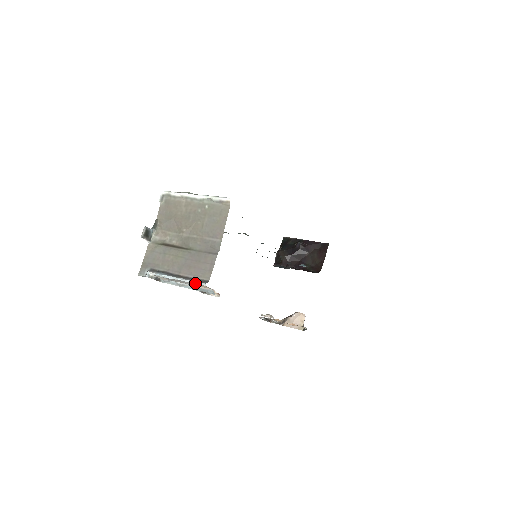
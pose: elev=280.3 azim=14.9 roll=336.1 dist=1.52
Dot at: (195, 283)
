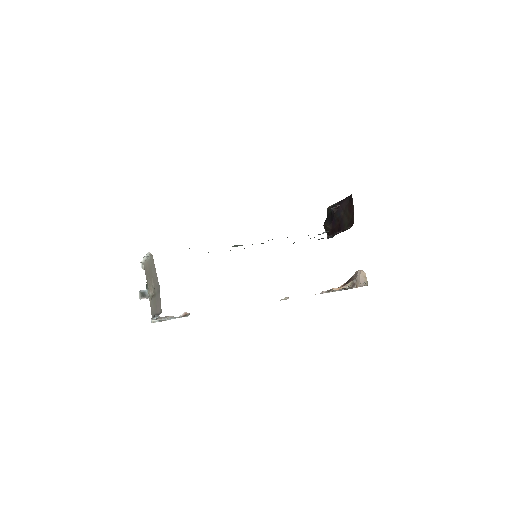
Dot at: (158, 317)
